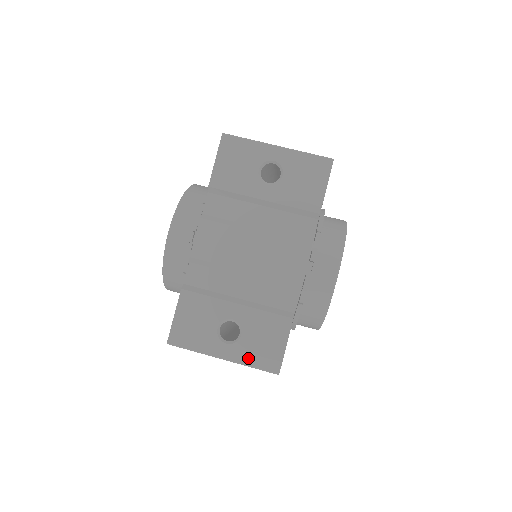
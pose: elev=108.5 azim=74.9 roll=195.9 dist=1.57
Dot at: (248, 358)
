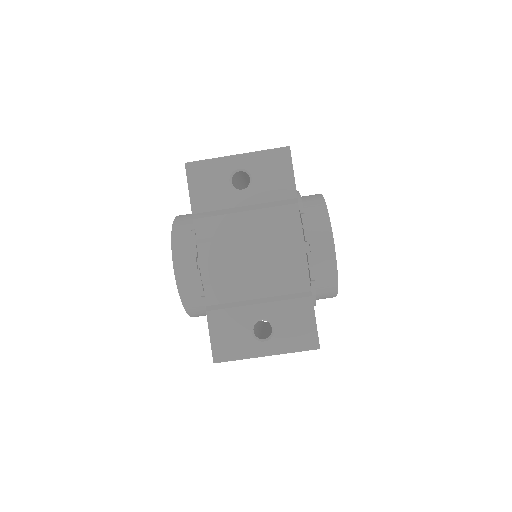
Dot at: (288, 346)
